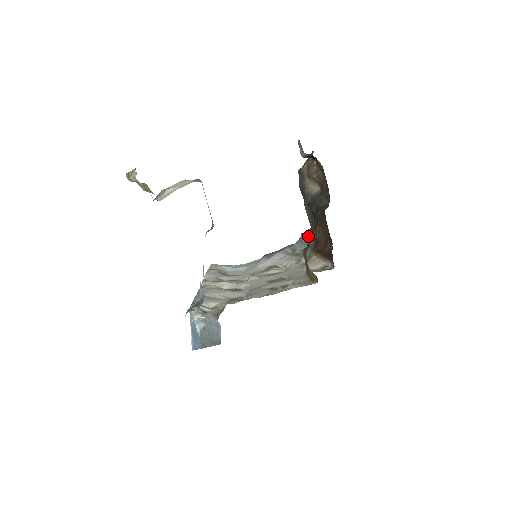
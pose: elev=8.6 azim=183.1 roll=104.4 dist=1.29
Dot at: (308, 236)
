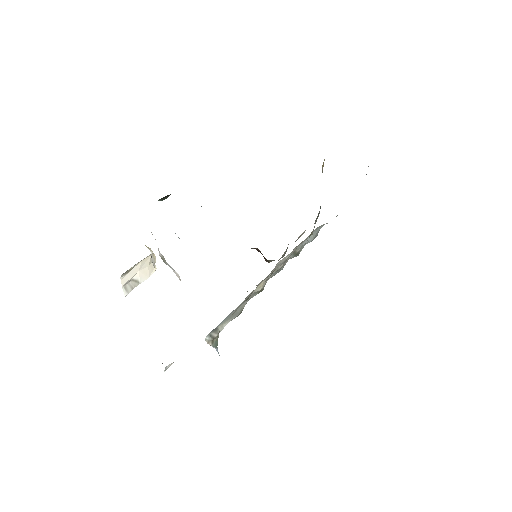
Dot at: occluded
